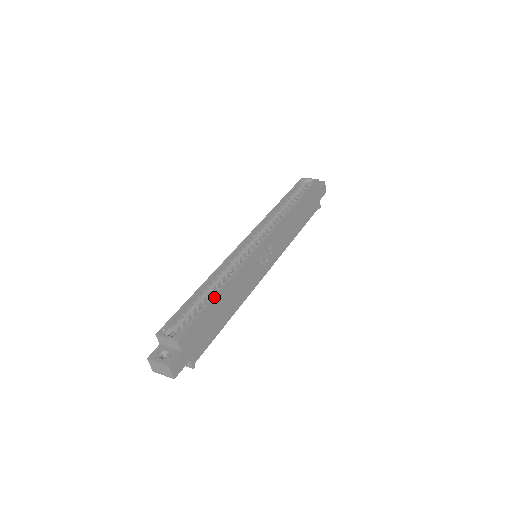
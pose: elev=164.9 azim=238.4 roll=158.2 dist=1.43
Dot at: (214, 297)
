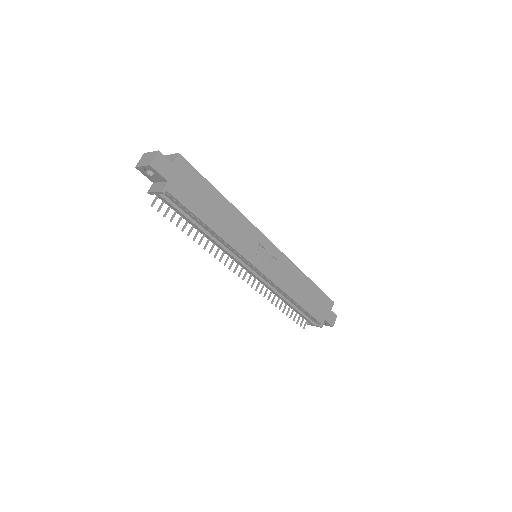
Dot at: occluded
